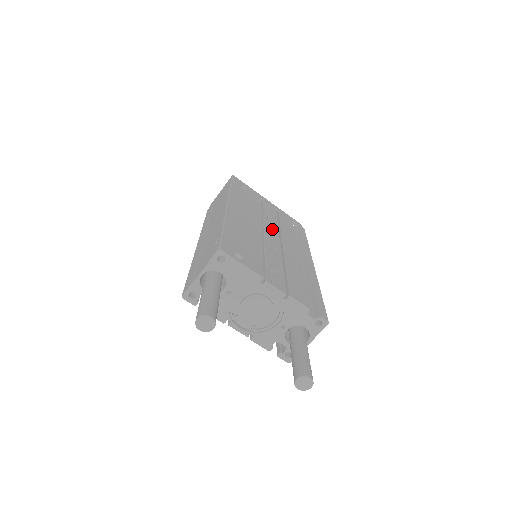
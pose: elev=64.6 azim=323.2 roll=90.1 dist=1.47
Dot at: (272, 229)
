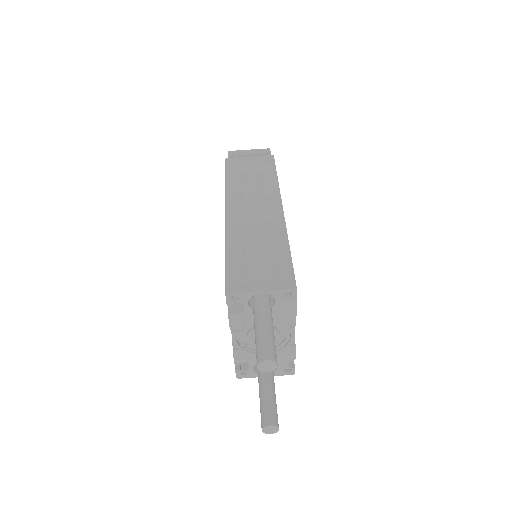
Dot at: occluded
